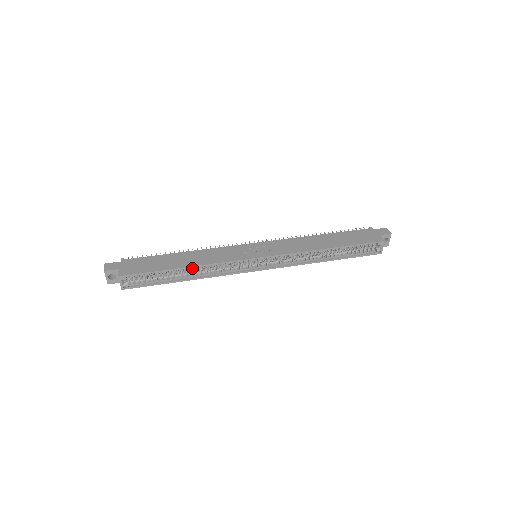
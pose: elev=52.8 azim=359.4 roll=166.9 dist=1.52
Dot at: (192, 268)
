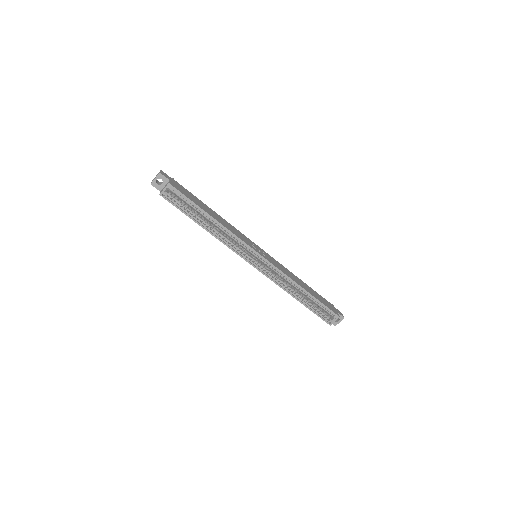
Dot at: (216, 223)
